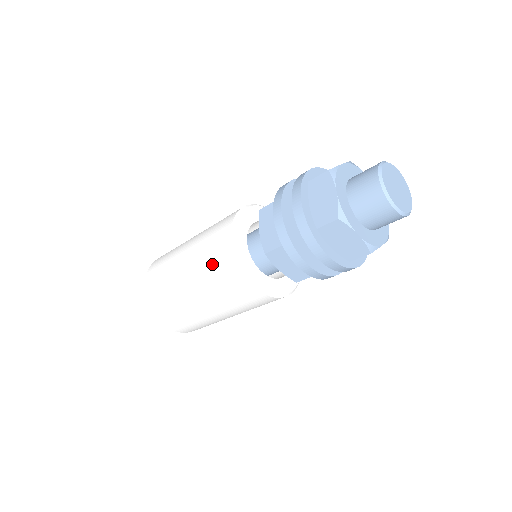
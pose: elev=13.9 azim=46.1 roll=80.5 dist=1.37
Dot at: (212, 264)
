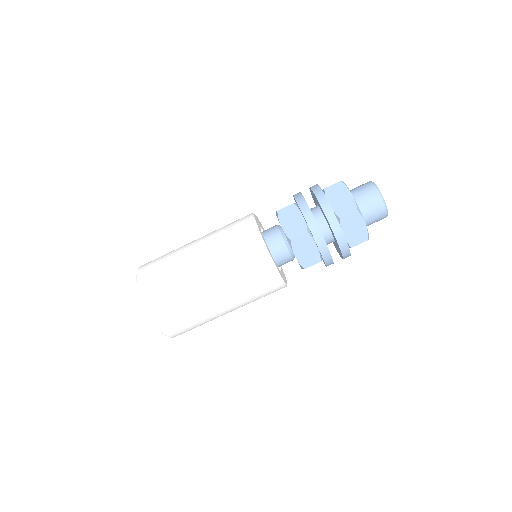
Dot at: (236, 252)
